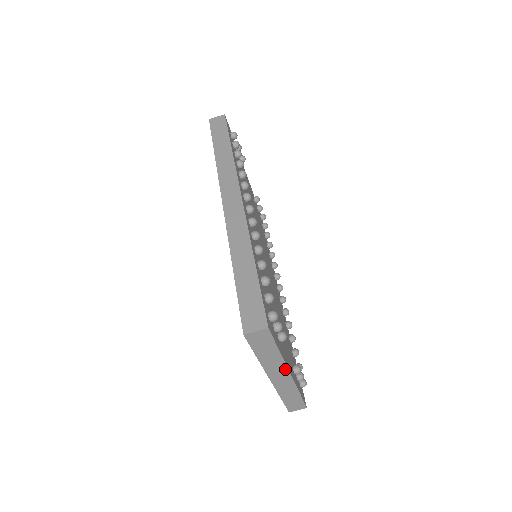
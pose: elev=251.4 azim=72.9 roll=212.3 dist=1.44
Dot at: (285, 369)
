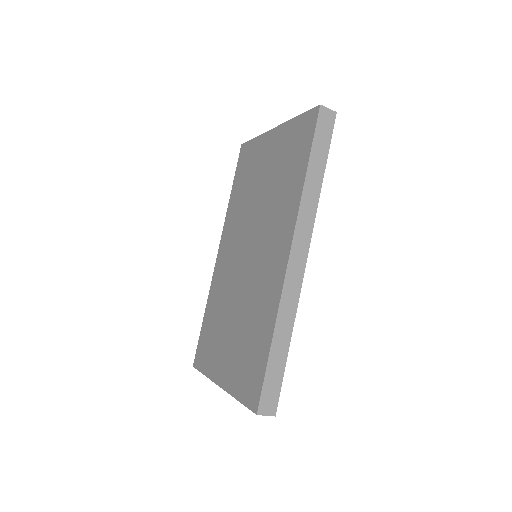
Dot at: occluded
